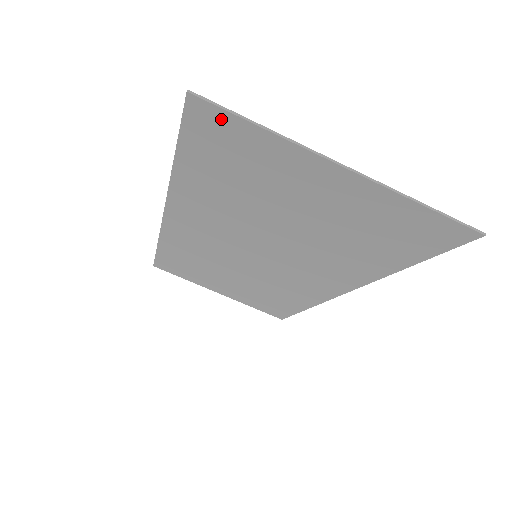
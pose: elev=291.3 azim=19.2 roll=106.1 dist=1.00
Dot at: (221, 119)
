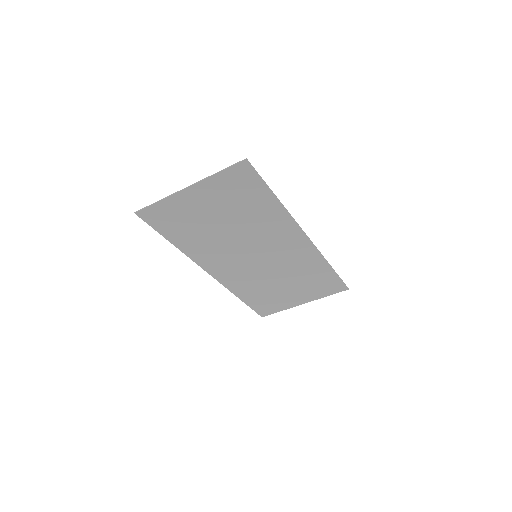
Dot at: (150, 211)
